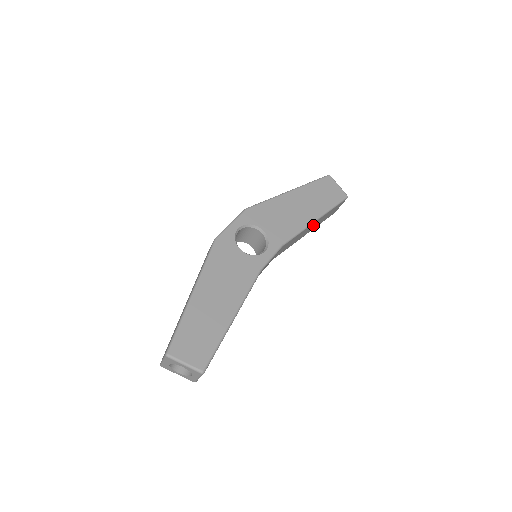
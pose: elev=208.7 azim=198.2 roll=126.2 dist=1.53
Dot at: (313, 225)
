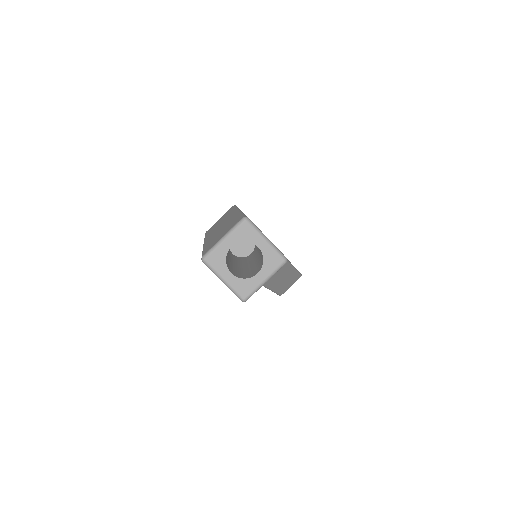
Dot at: (285, 275)
